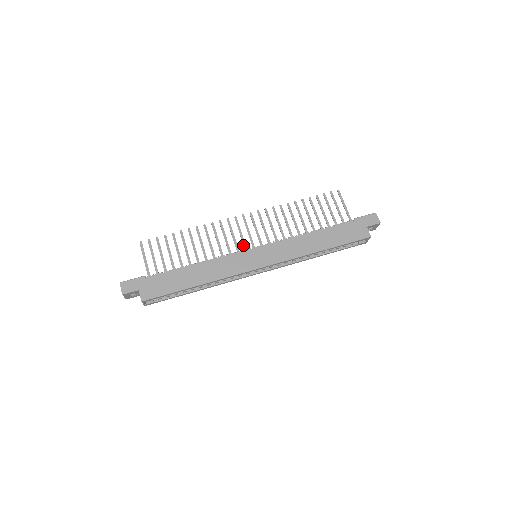
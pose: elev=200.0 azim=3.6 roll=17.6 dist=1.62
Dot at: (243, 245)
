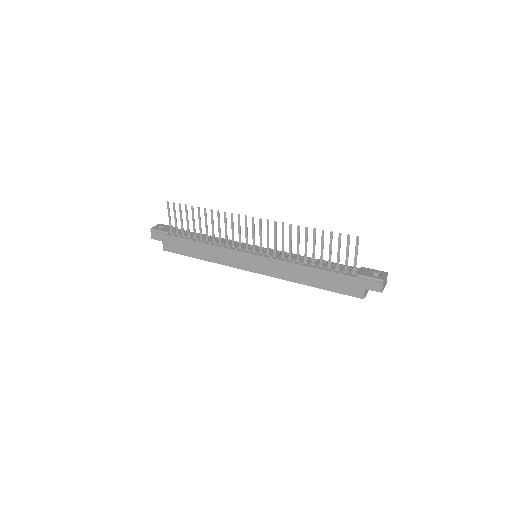
Dot at: (246, 244)
